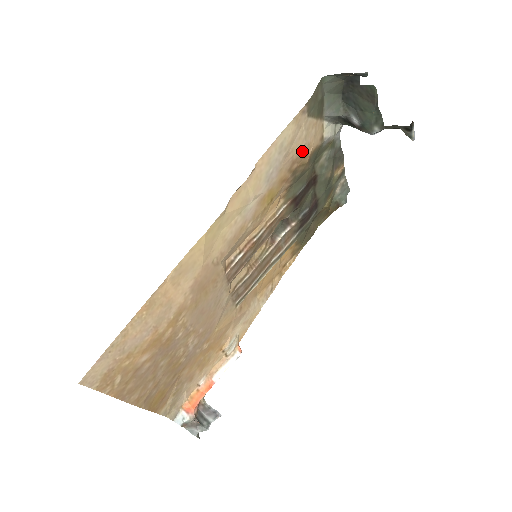
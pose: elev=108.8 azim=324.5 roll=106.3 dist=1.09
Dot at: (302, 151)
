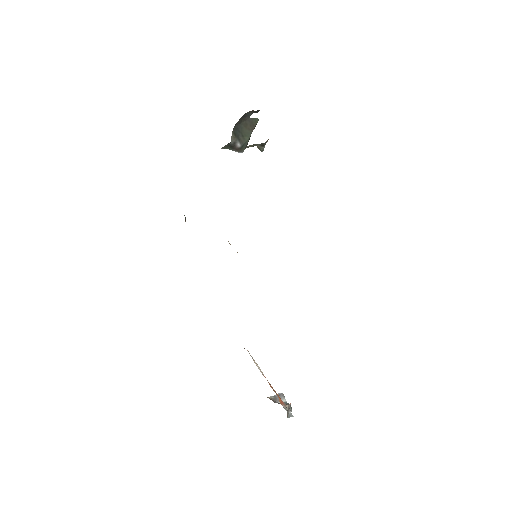
Dot at: occluded
